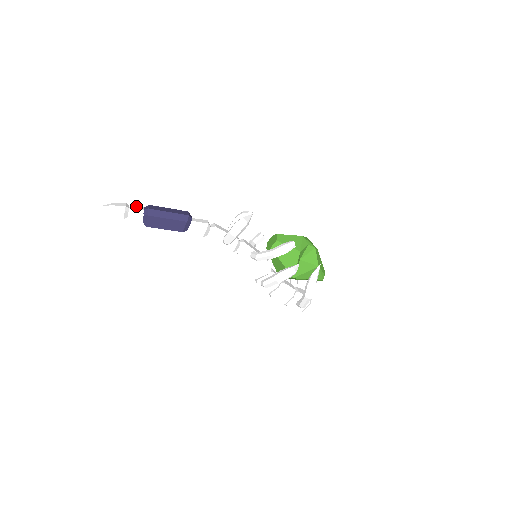
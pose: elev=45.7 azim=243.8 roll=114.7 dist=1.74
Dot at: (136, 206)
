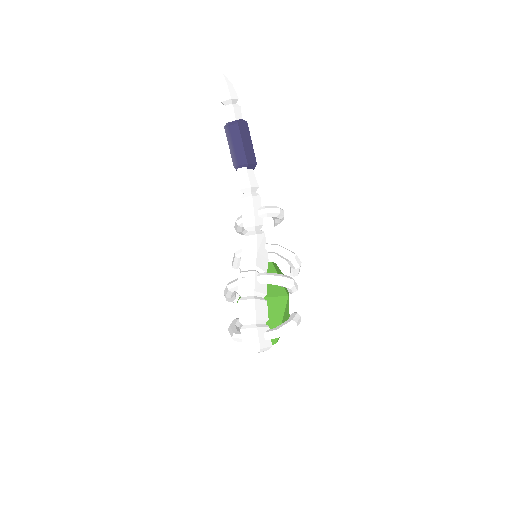
Dot at: occluded
